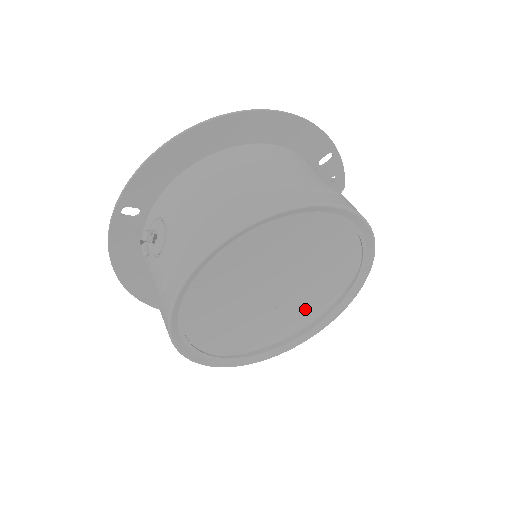
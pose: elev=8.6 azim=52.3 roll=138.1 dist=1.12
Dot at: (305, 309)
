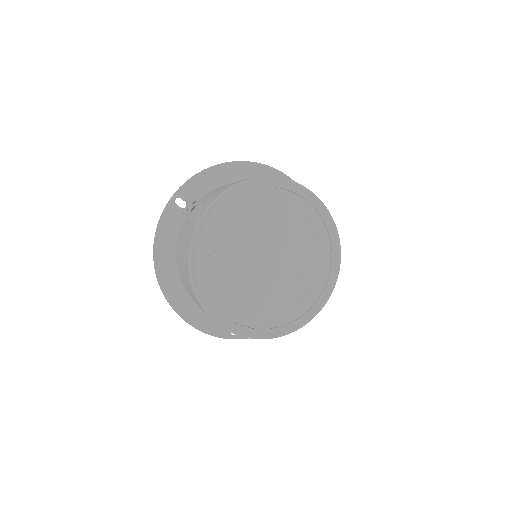
Dot at: (288, 304)
